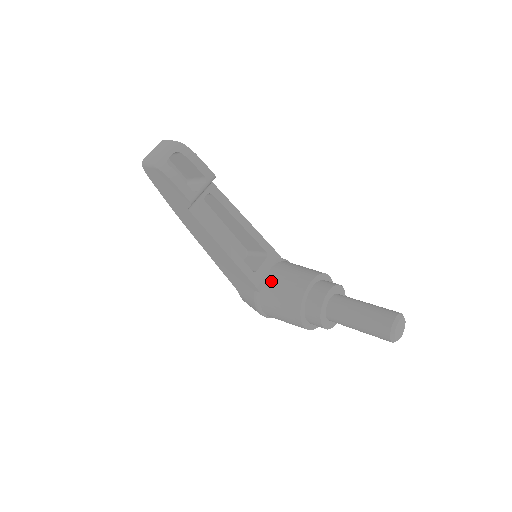
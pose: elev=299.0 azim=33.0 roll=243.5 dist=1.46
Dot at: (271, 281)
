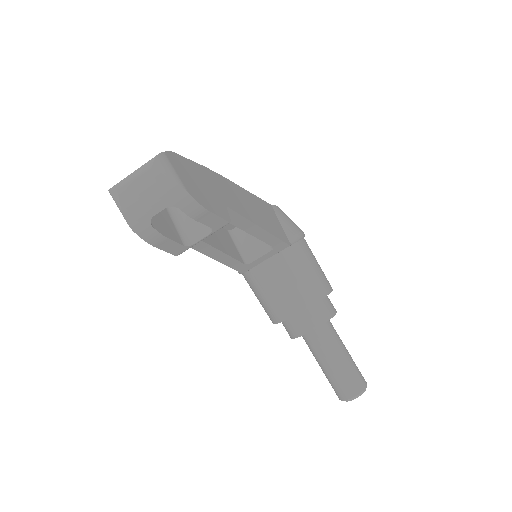
Dot at: (262, 275)
